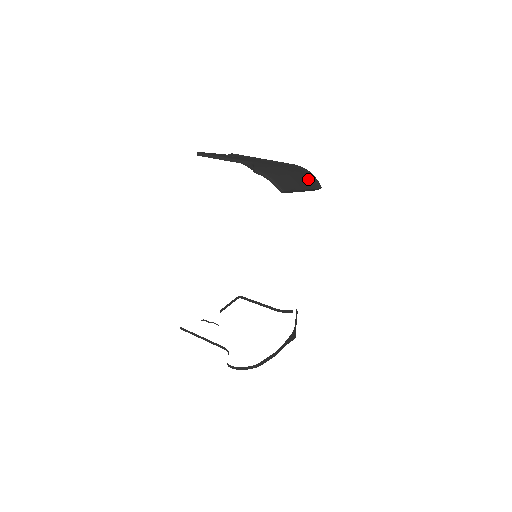
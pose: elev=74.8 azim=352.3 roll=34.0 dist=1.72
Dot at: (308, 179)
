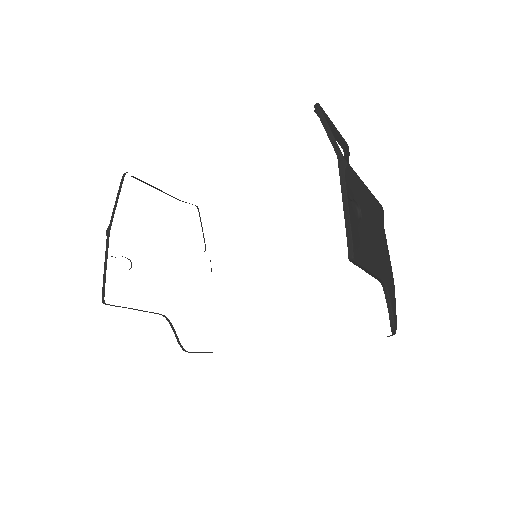
Dot at: occluded
